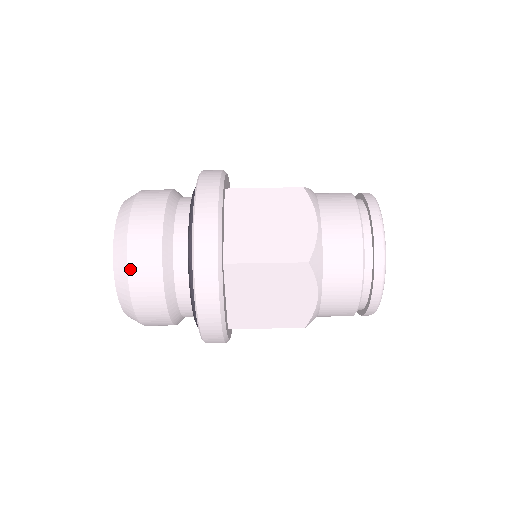
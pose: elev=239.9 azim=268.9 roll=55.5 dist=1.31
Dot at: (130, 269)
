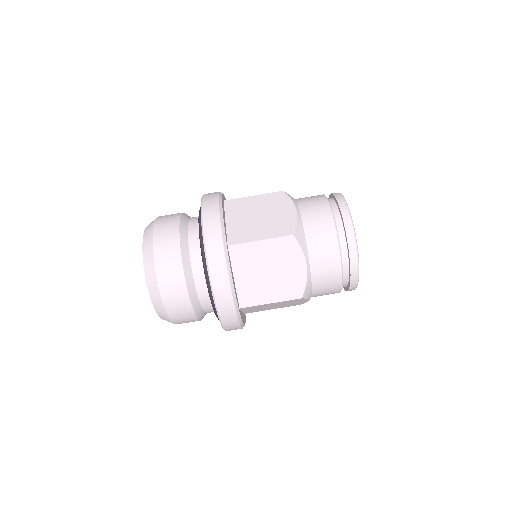
Dot at: (157, 263)
